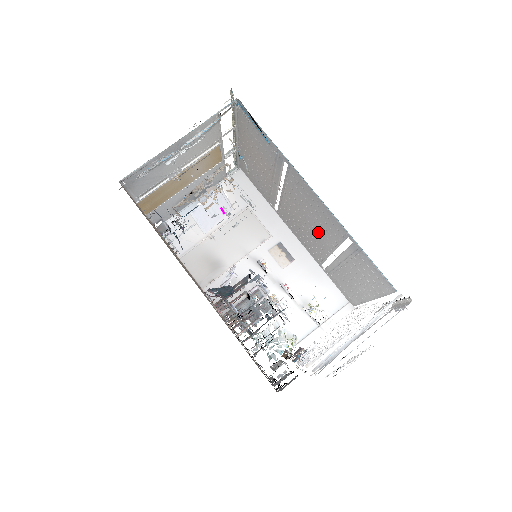
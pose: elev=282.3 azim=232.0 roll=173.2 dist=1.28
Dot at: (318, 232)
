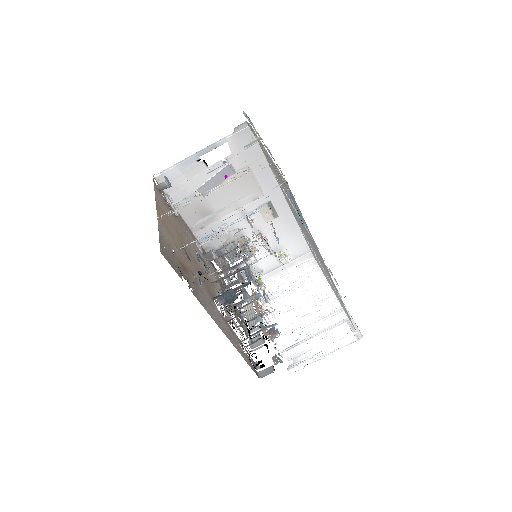
Dot at: occluded
